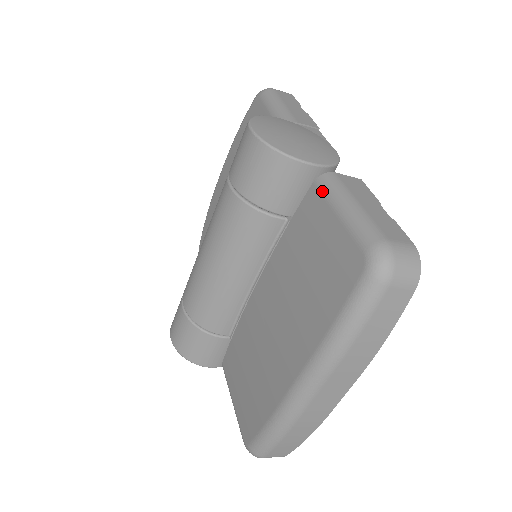
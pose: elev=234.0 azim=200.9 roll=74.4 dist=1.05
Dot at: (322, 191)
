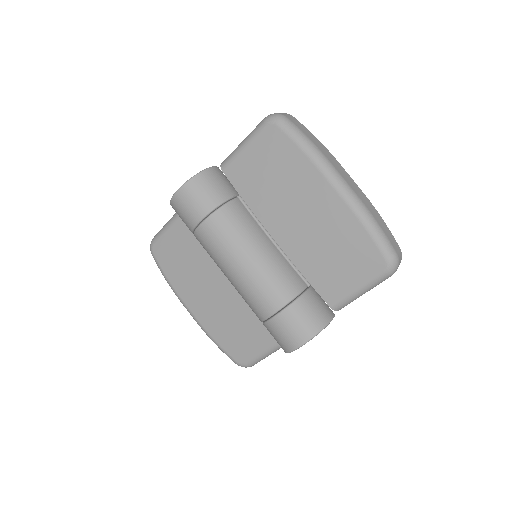
Dot at: (229, 163)
